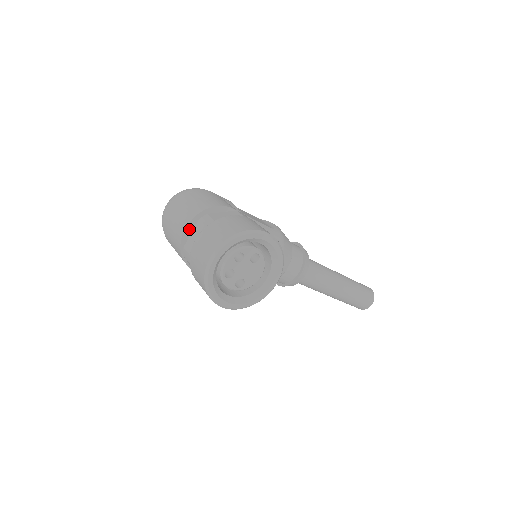
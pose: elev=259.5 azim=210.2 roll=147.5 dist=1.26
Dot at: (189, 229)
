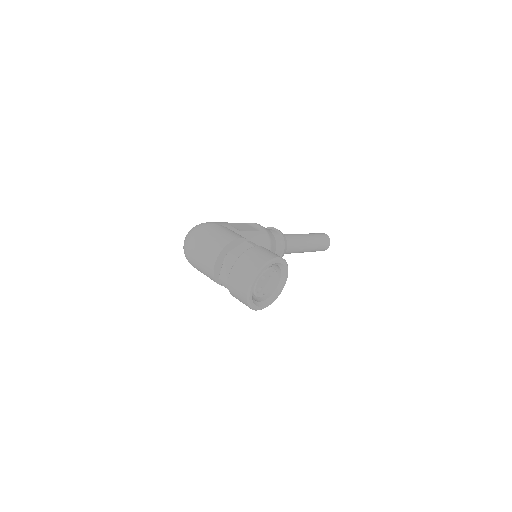
Dot at: (217, 263)
